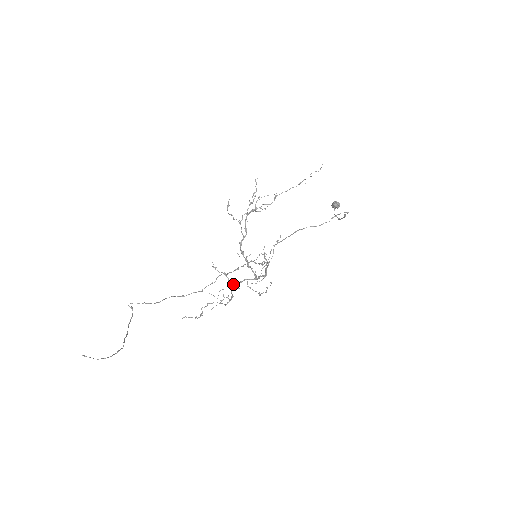
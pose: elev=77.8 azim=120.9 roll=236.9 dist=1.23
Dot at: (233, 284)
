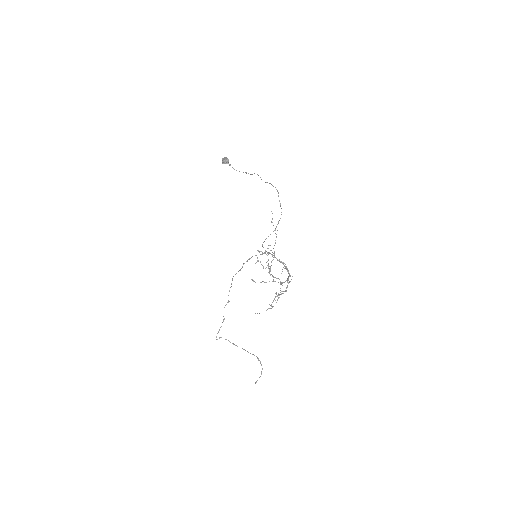
Dot at: (285, 291)
